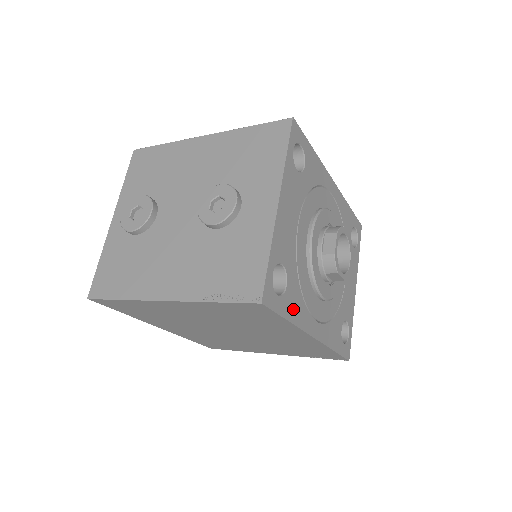
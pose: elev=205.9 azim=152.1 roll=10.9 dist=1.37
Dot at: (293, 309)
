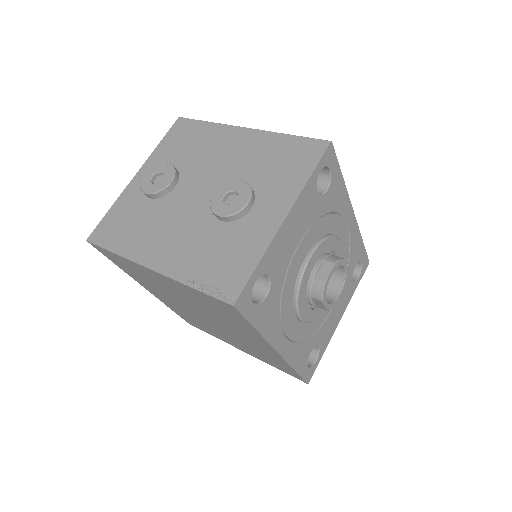
Dot at: (265, 320)
